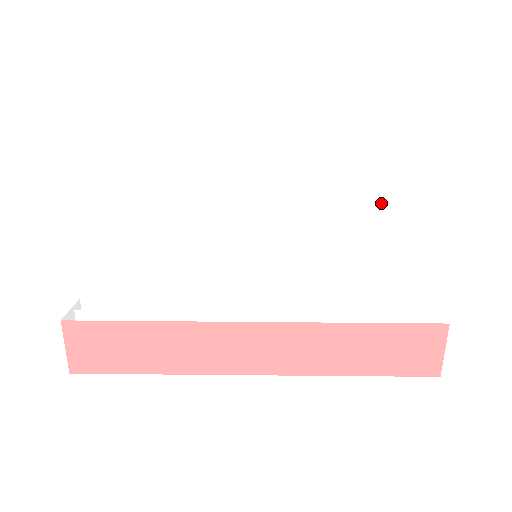
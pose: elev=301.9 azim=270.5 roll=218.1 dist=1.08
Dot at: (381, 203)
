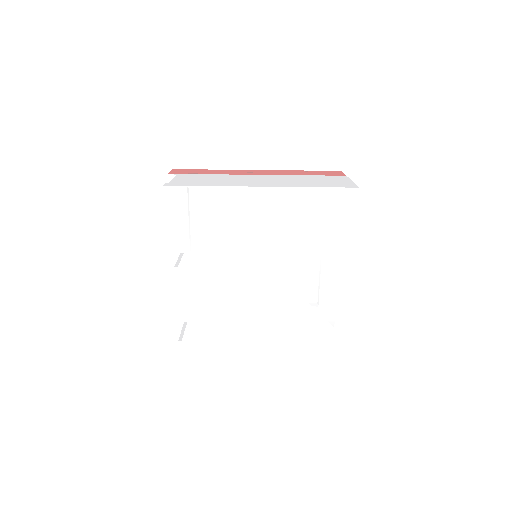
Dot at: occluded
